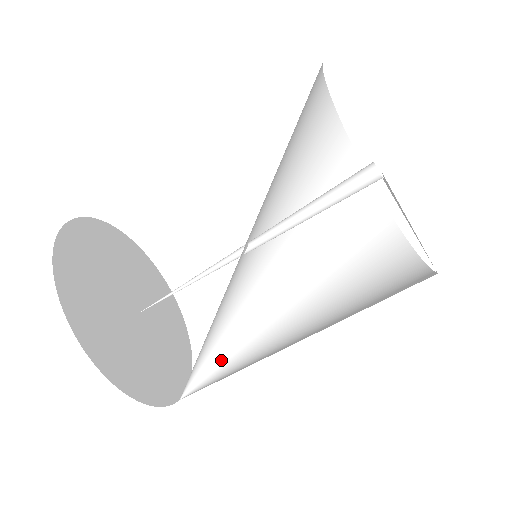
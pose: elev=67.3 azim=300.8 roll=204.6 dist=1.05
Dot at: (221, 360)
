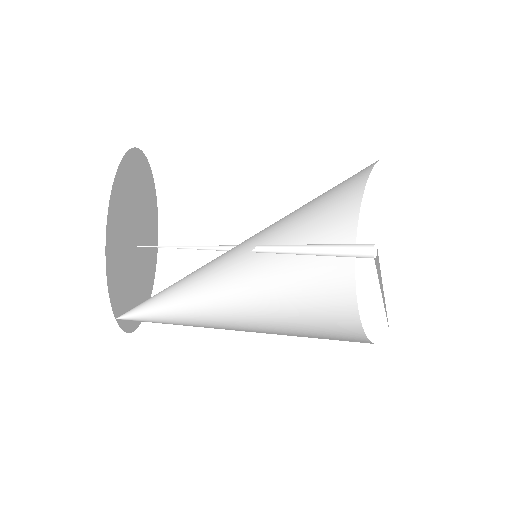
Dot at: (171, 318)
